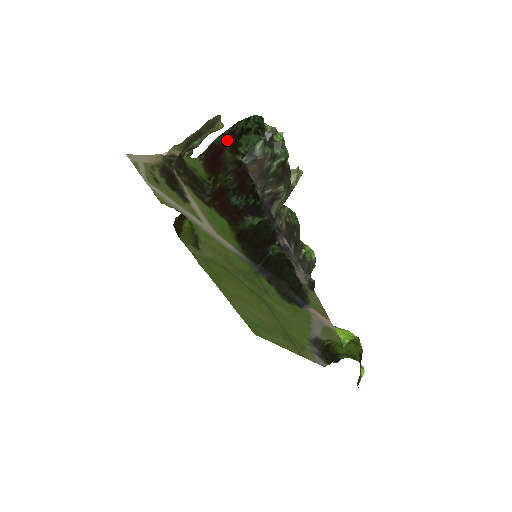
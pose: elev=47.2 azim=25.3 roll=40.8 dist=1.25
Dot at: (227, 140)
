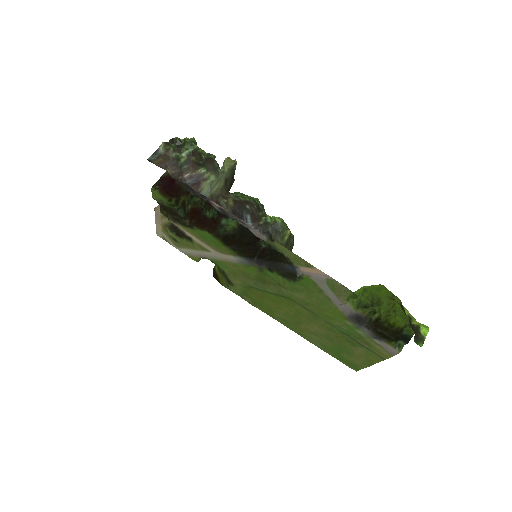
Dot at: occluded
